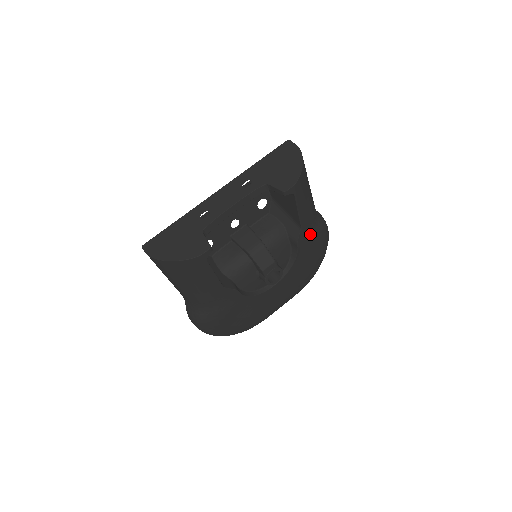
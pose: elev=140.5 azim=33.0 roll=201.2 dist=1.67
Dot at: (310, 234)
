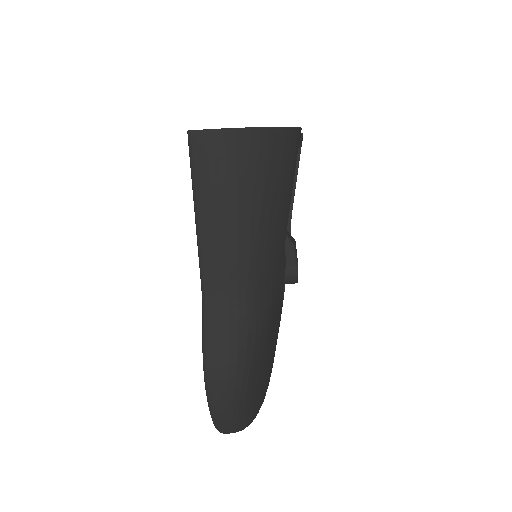
Dot at: occluded
